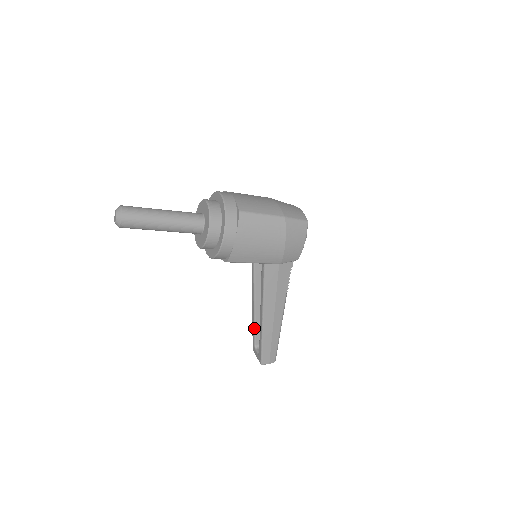
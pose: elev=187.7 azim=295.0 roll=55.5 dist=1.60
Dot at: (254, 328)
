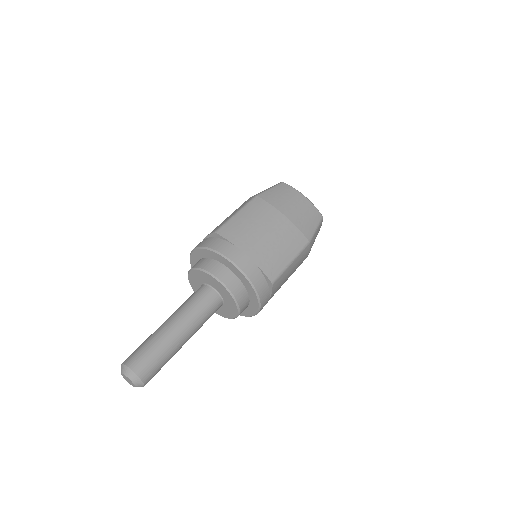
Dot at: occluded
